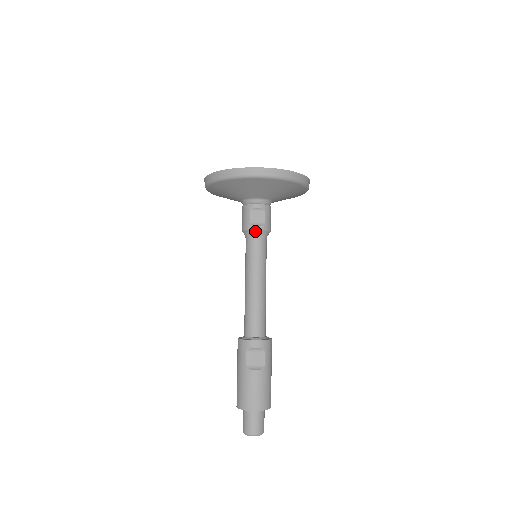
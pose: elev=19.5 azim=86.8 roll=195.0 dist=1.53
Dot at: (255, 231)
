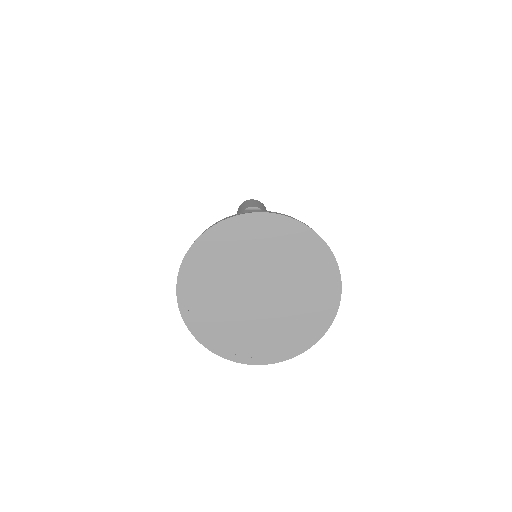
Dot at: occluded
